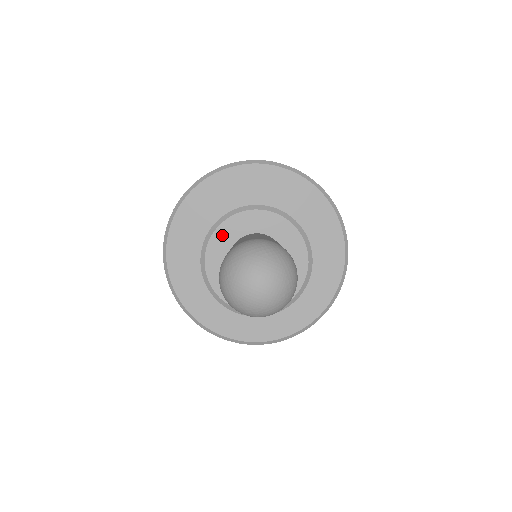
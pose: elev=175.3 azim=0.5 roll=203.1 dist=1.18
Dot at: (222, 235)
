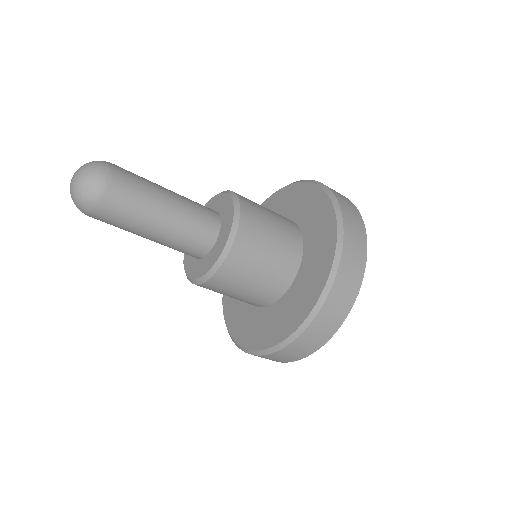
Dot at: occluded
